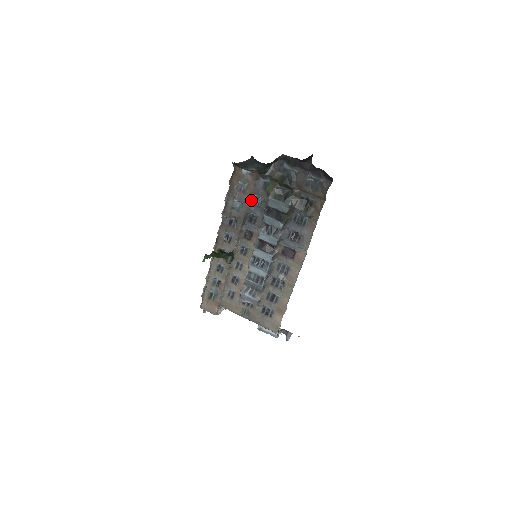
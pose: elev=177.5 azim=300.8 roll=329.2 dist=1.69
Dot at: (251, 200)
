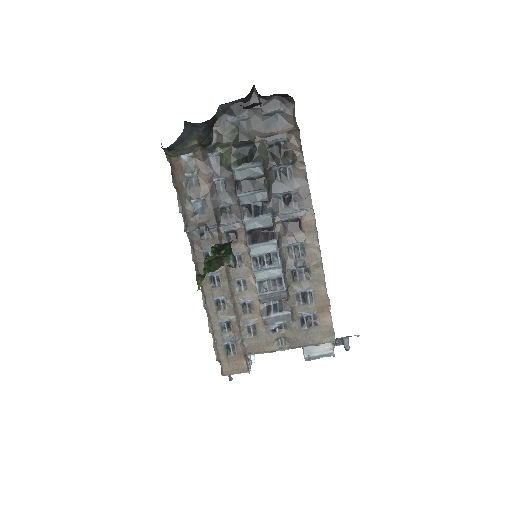
Dot at: (212, 189)
